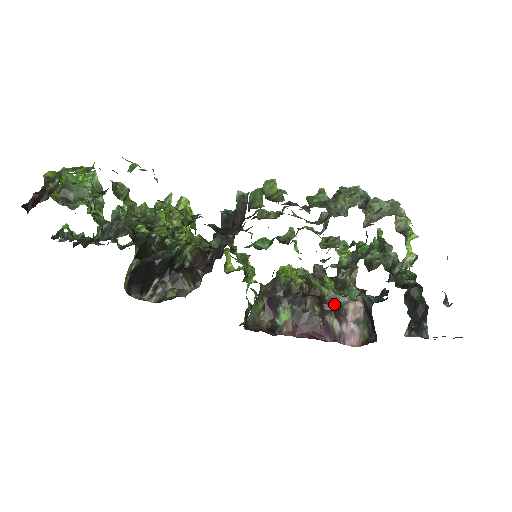
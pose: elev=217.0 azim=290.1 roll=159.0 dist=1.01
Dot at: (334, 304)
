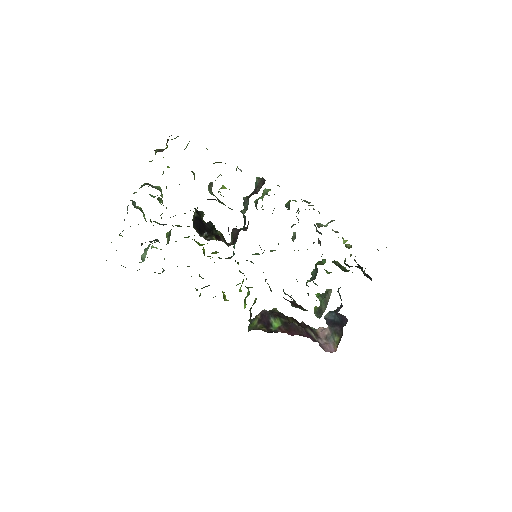
Dot at: (307, 325)
